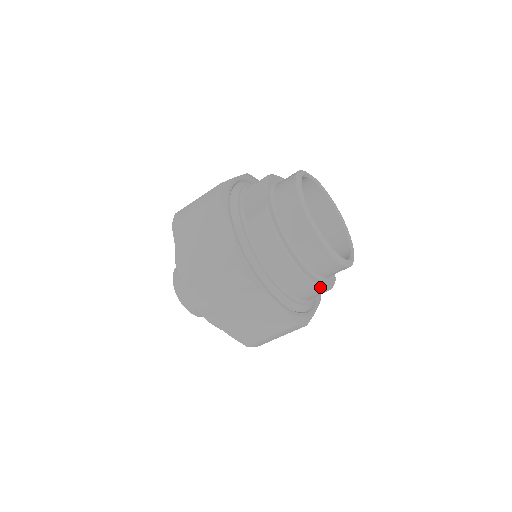
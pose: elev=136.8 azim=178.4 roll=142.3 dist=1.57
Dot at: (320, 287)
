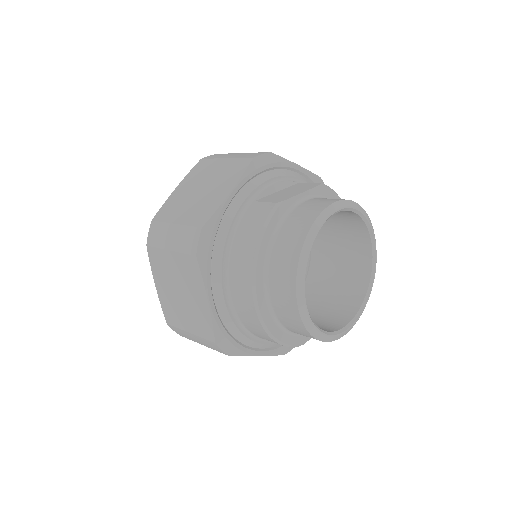
Dot at: (266, 328)
